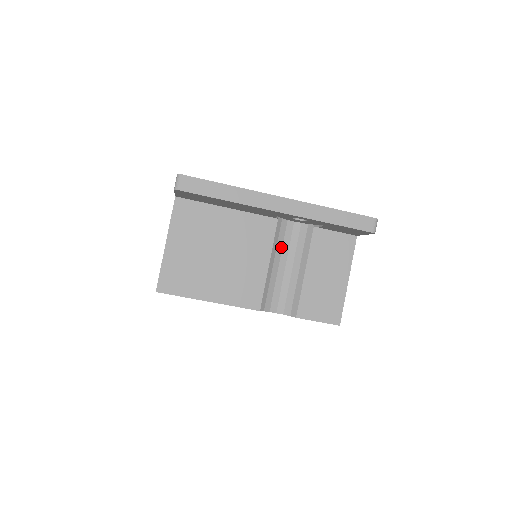
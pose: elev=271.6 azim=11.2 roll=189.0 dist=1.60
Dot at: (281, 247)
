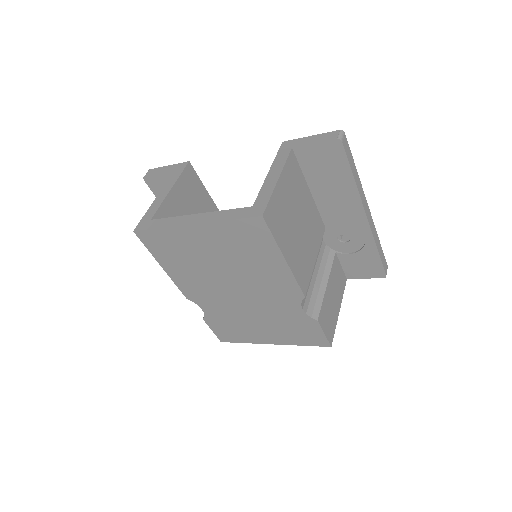
Dot at: occluded
